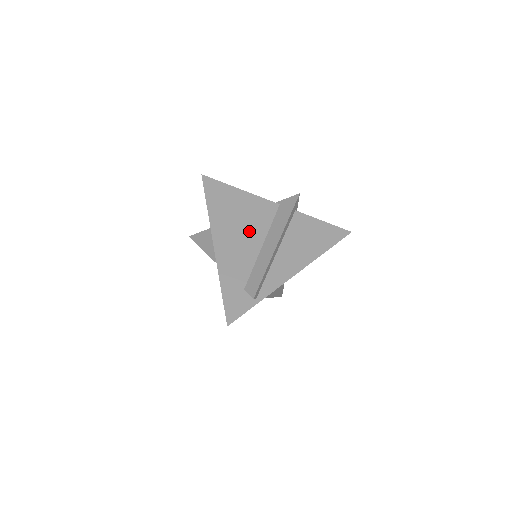
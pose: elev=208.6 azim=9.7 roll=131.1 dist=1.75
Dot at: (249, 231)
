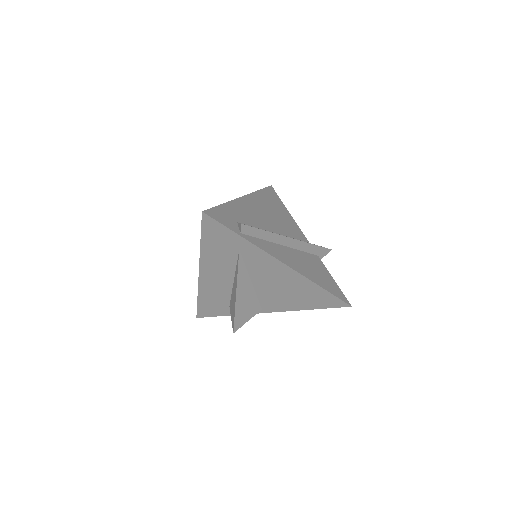
Dot at: (274, 222)
